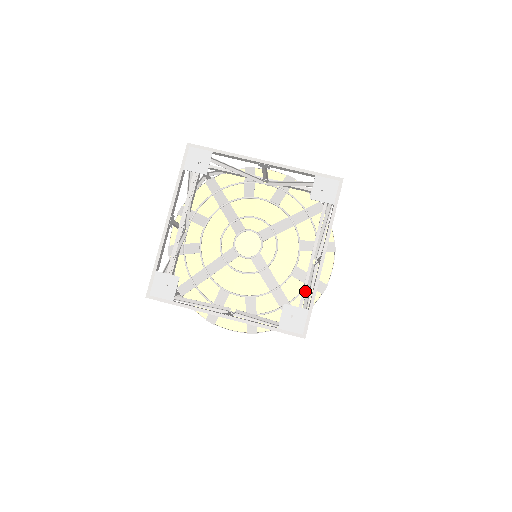
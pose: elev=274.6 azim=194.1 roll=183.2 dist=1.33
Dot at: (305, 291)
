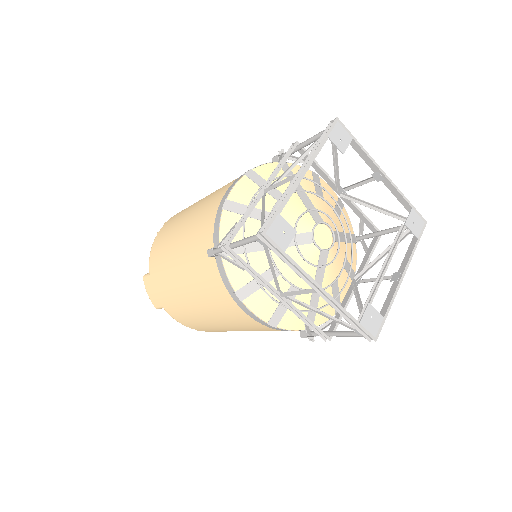
Dot at: (372, 300)
